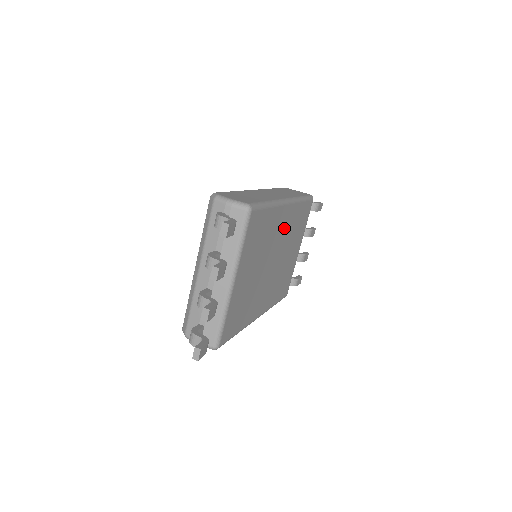
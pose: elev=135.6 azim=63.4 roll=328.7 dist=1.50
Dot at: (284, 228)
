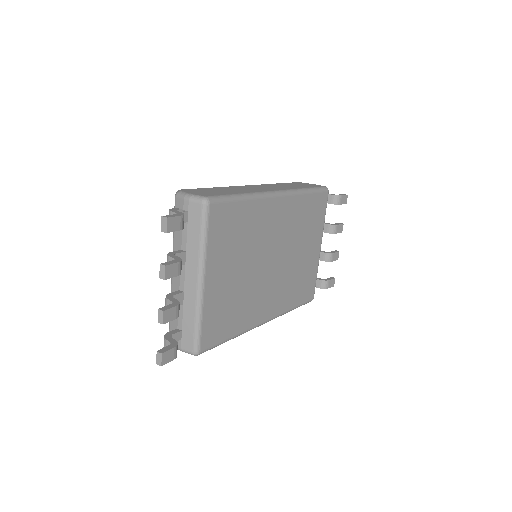
Dot at: (281, 223)
